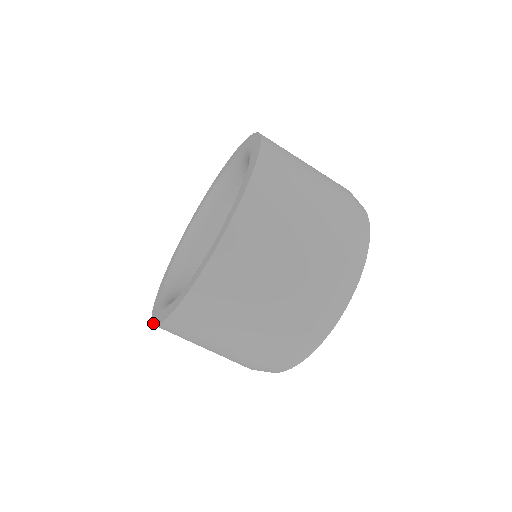
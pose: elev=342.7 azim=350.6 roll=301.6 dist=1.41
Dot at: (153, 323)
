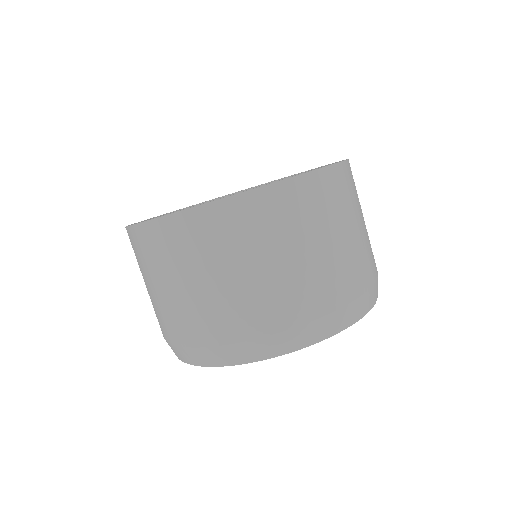
Dot at: occluded
